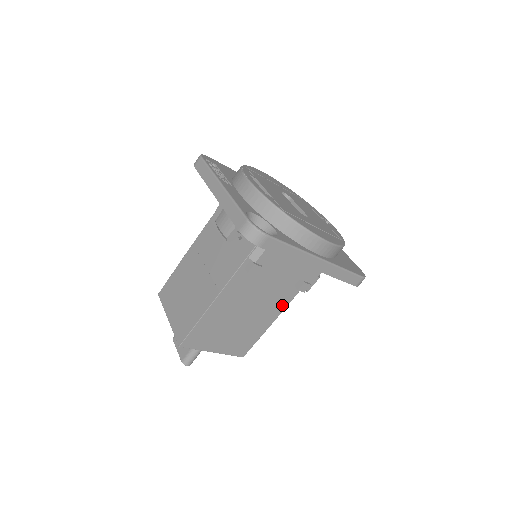
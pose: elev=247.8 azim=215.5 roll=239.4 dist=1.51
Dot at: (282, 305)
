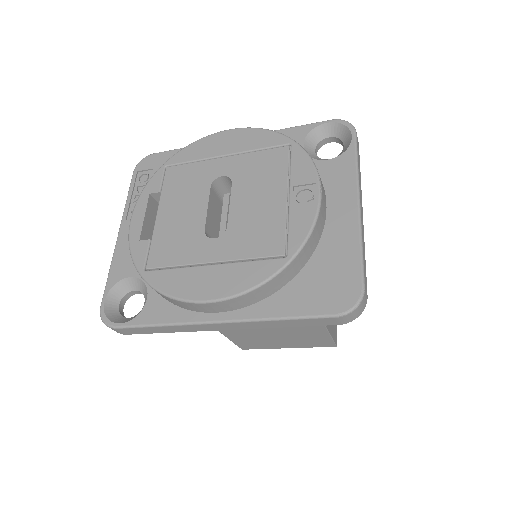
Dot at: occluded
